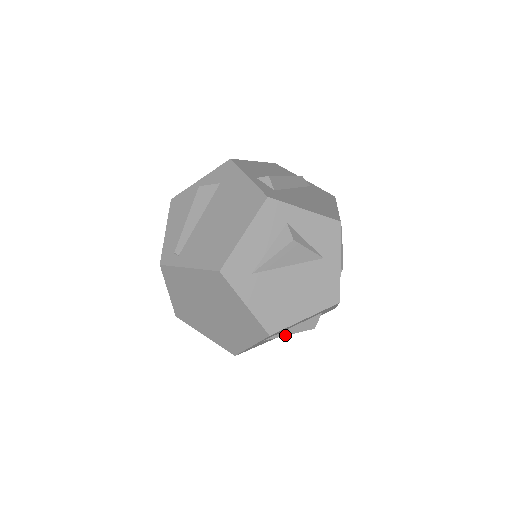
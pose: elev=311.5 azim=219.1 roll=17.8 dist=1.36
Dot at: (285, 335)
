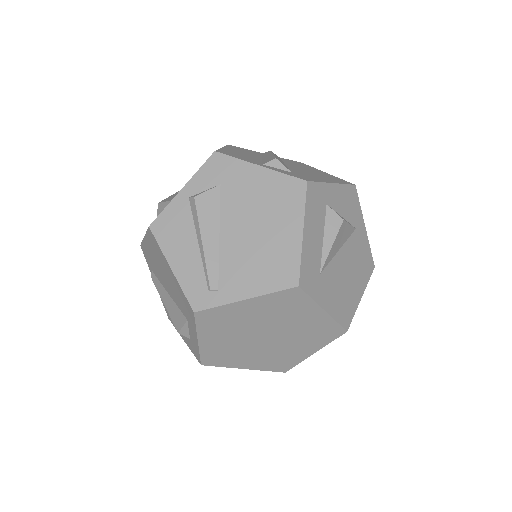
Dot at: occluded
